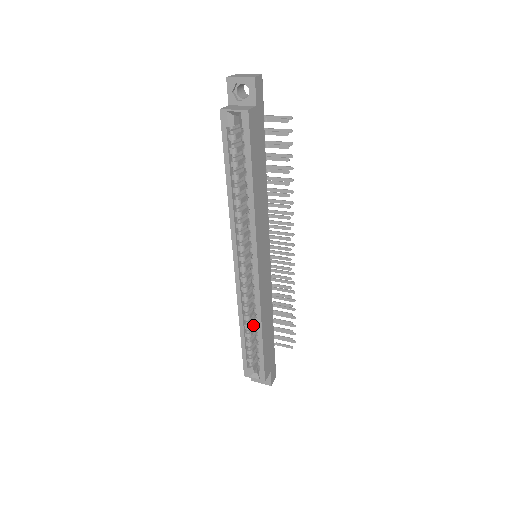
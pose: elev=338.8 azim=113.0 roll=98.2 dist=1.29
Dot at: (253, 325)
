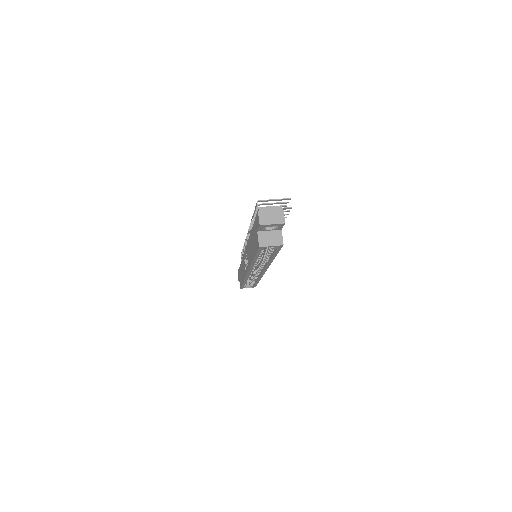
Dot at: occluded
